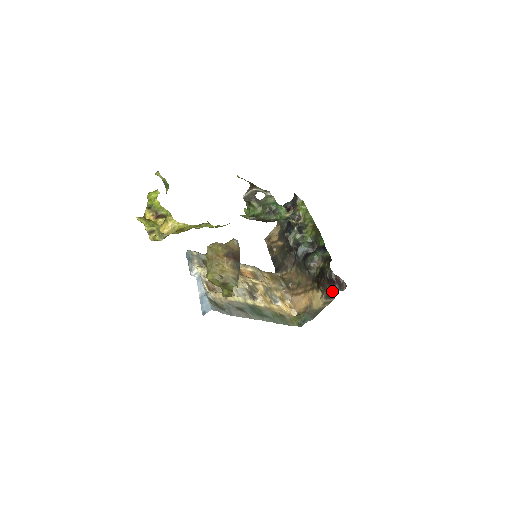
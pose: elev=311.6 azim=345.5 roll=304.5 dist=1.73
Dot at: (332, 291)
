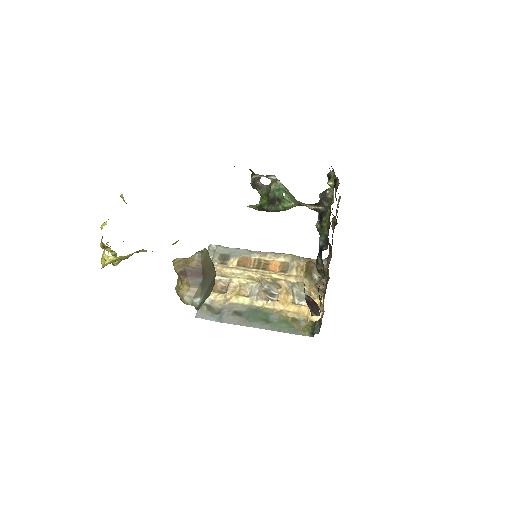
Dot at: occluded
